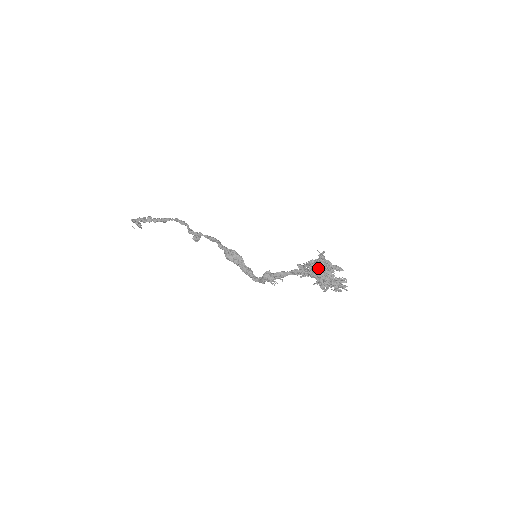
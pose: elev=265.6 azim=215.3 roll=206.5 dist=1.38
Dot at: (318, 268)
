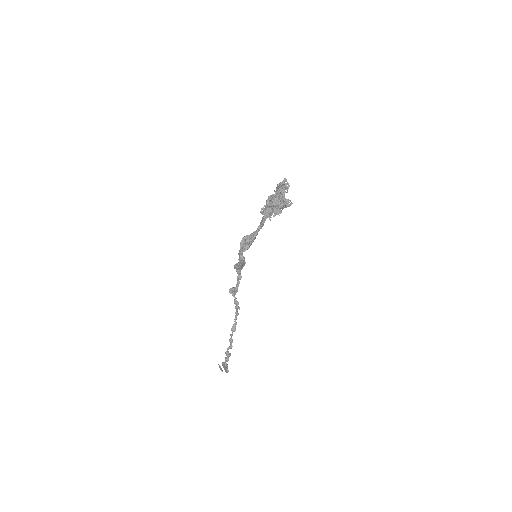
Dot at: (272, 195)
